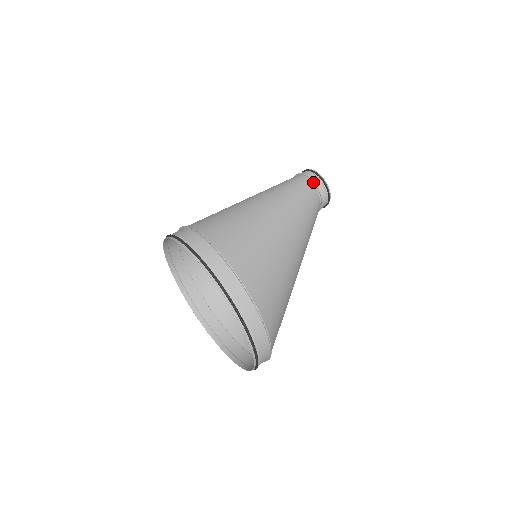
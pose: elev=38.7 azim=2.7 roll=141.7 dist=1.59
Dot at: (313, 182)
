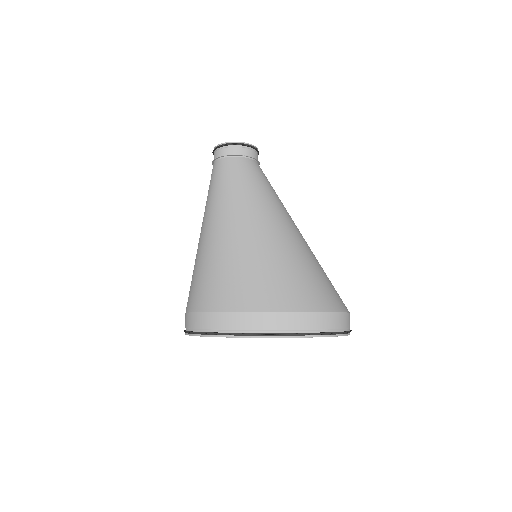
Dot at: (222, 157)
